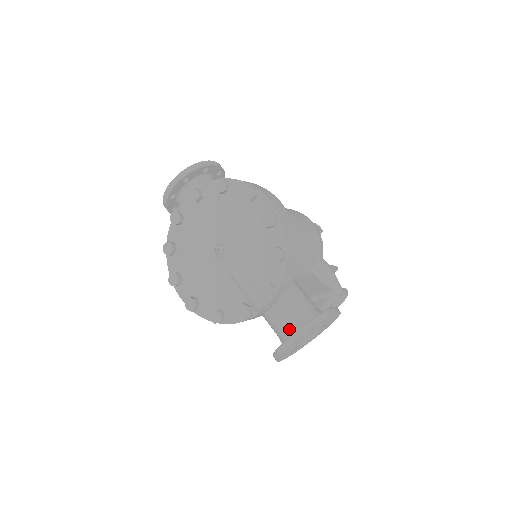
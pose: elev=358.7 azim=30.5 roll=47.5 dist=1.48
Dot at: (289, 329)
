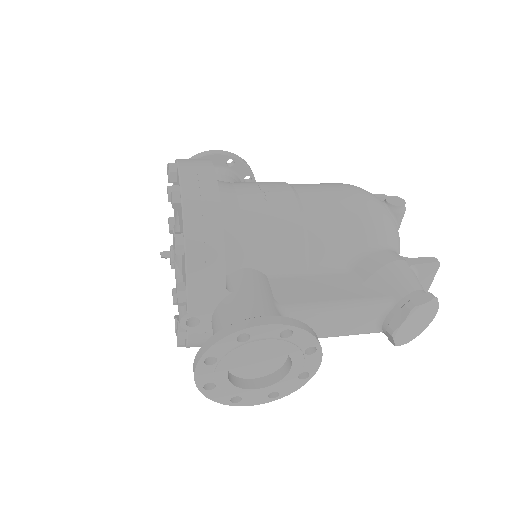
Dot at: occluded
